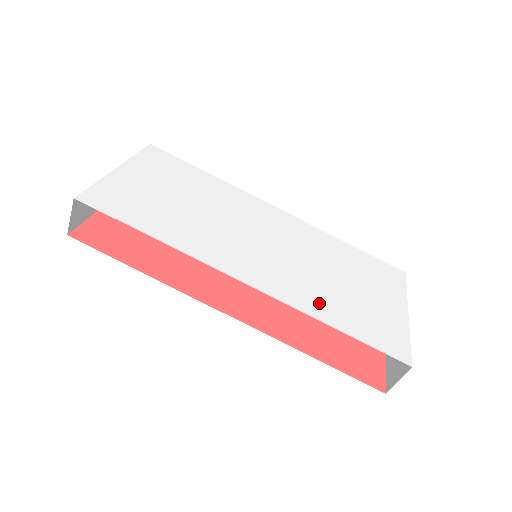
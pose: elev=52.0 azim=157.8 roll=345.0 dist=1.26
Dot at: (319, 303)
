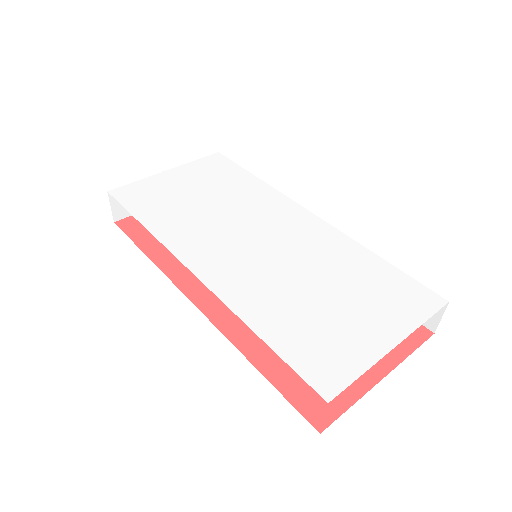
Dot at: (262, 306)
